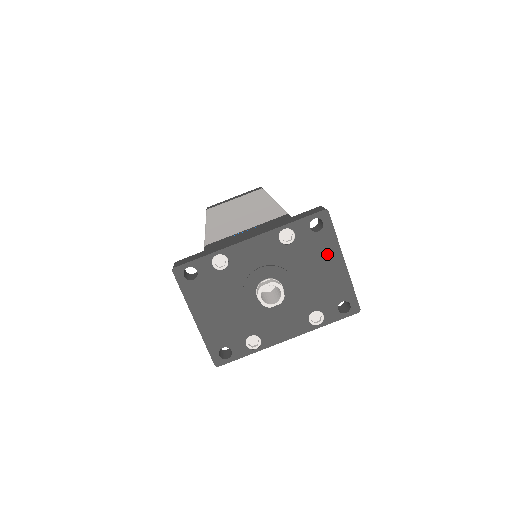
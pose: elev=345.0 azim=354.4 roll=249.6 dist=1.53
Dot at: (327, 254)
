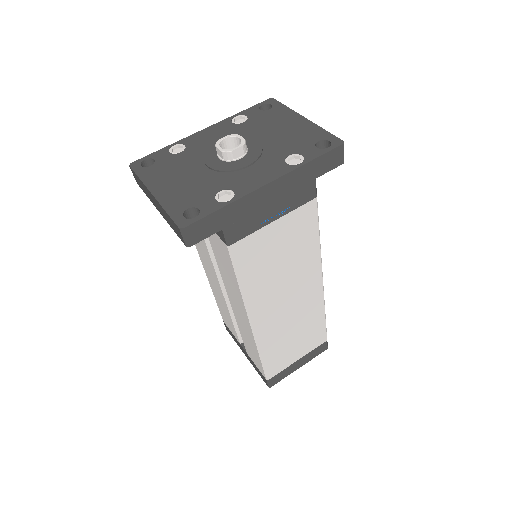
Dot at: (284, 118)
